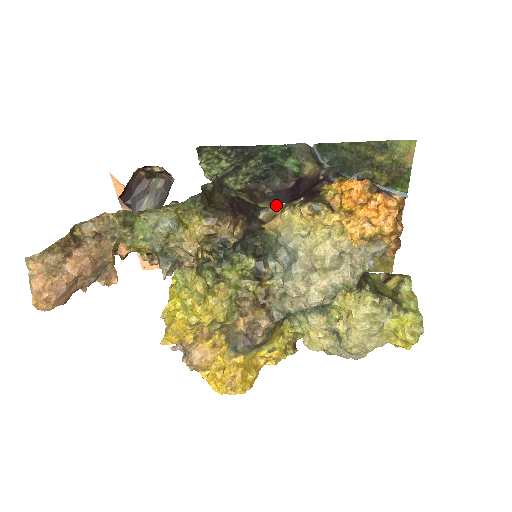
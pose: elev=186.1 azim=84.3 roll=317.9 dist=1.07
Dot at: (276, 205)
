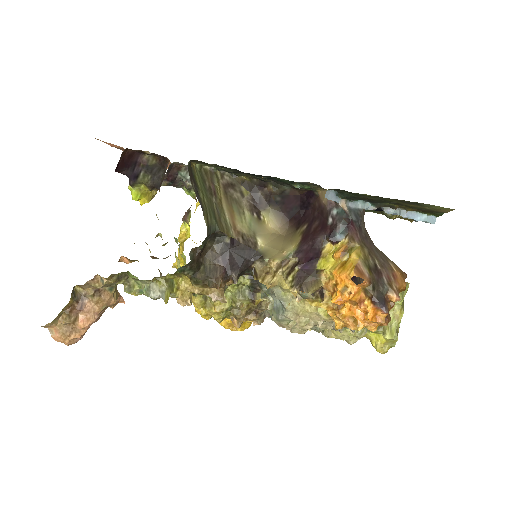
Dot at: (271, 261)
